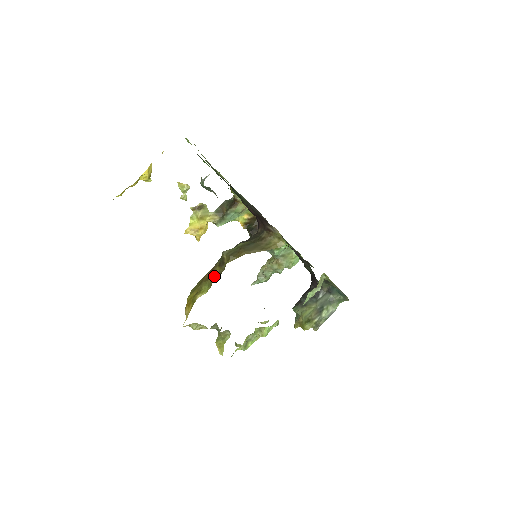
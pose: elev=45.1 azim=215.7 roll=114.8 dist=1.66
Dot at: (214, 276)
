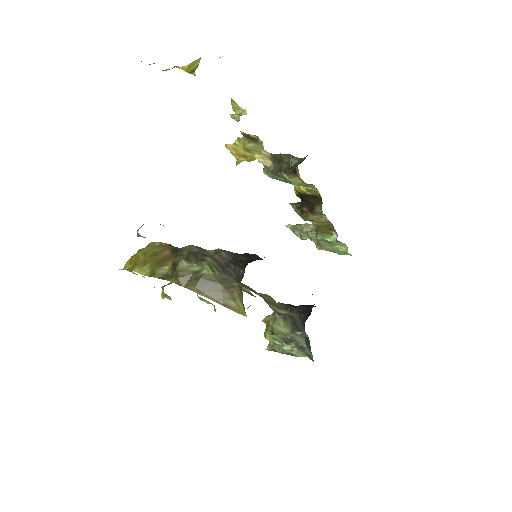
Dot at: (158, 272)
